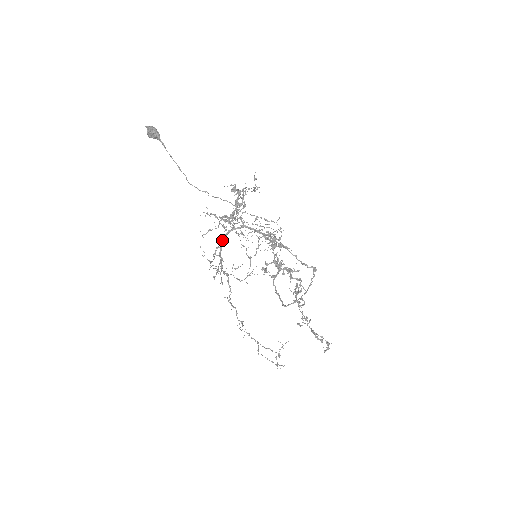
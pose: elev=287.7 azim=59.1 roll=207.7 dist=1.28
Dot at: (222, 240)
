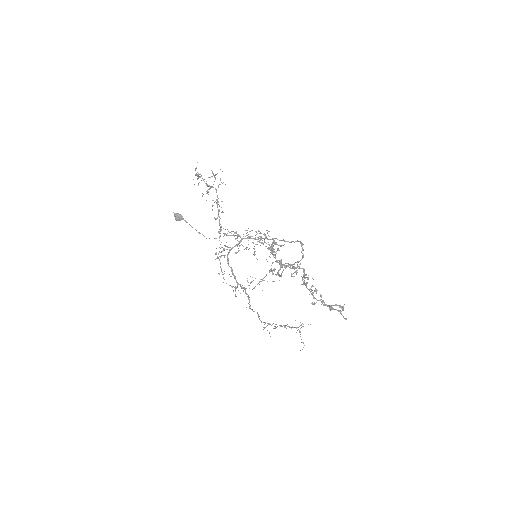
Dot at: (228, 253)
